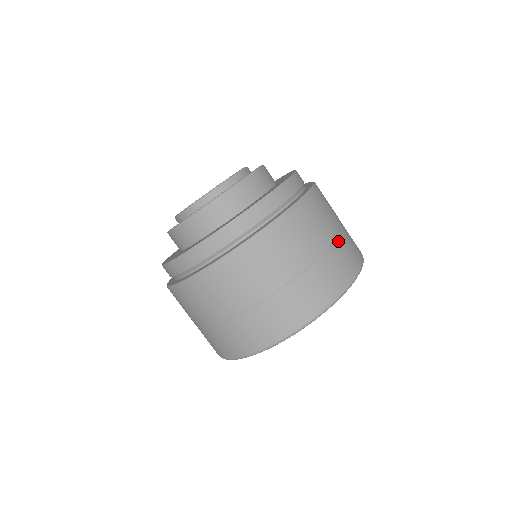
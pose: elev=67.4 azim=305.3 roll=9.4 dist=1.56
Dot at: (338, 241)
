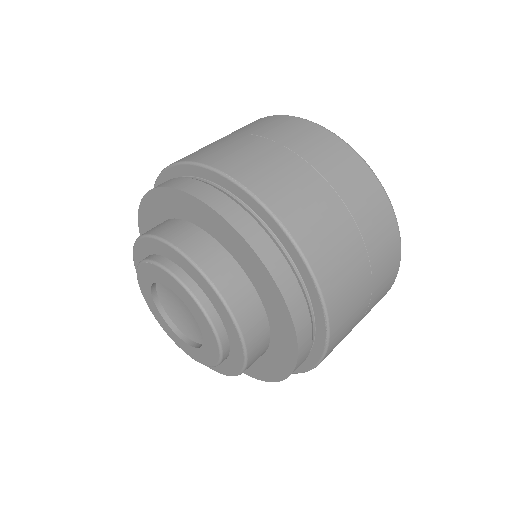
Dot at: (374, 272)
